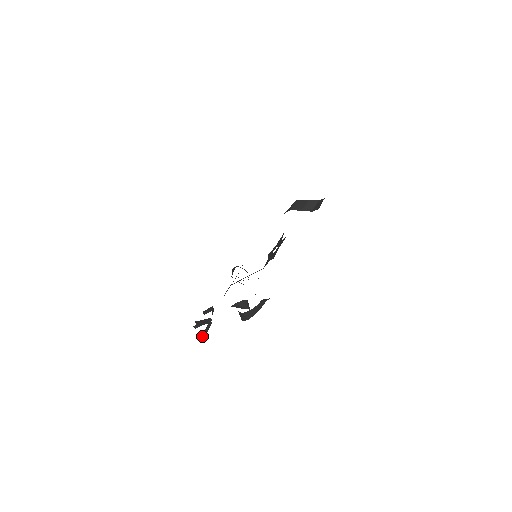
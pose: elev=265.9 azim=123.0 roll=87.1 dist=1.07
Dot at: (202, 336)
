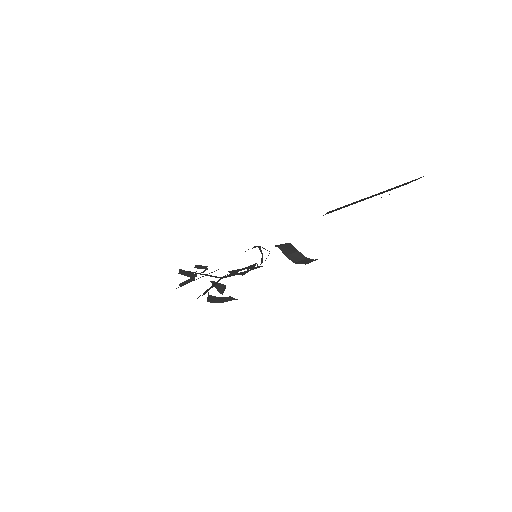
Dot at: (179, 284)
